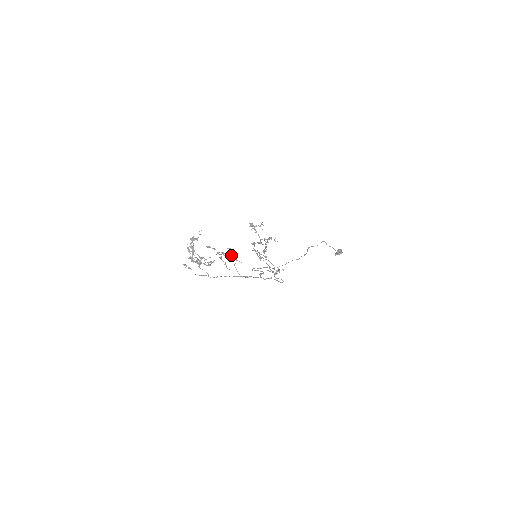
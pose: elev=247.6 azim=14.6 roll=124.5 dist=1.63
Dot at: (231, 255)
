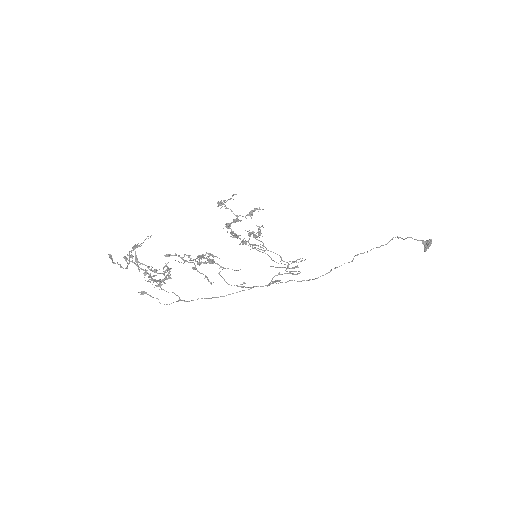
Dot at: (213, 263)
